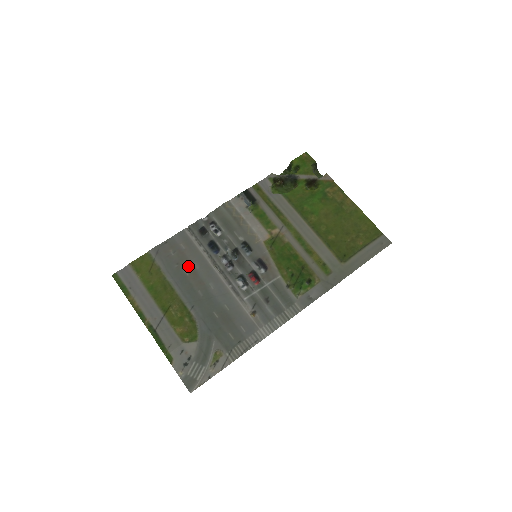
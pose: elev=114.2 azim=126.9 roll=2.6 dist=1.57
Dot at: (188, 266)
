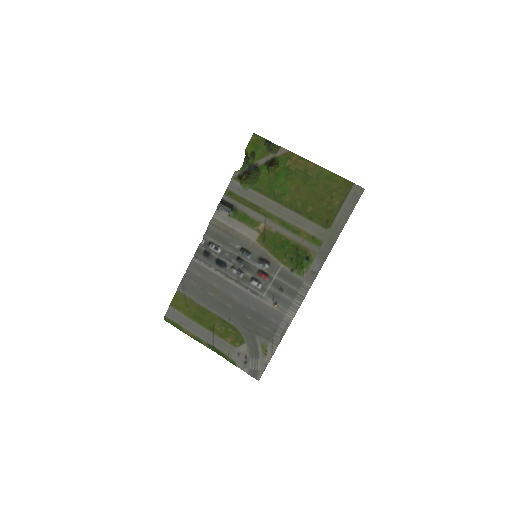
Dot at: (210, 288)
